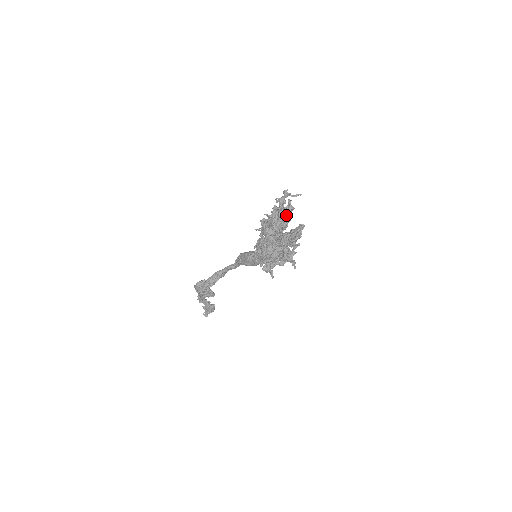
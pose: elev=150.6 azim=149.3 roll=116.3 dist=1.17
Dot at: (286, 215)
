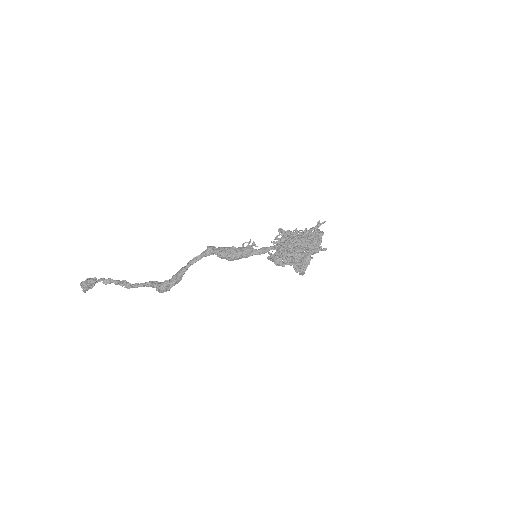
Dot at: (317, 237)
